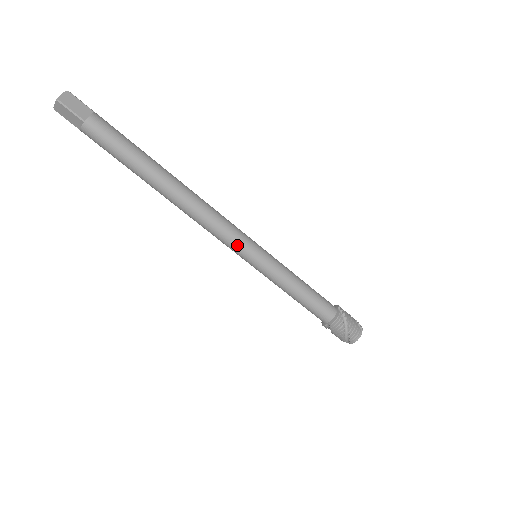
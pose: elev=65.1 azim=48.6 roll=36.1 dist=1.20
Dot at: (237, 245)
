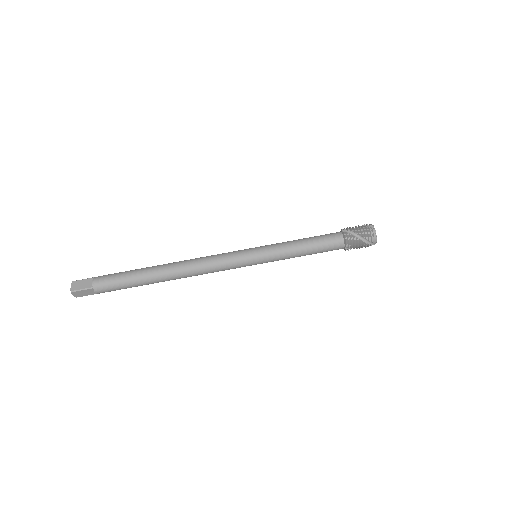
Dot at: (236, 263)
